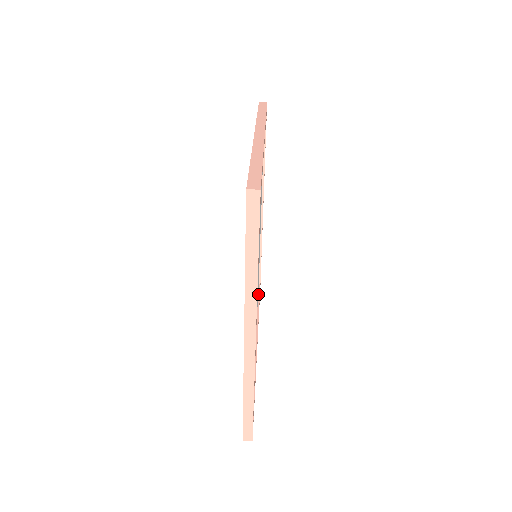
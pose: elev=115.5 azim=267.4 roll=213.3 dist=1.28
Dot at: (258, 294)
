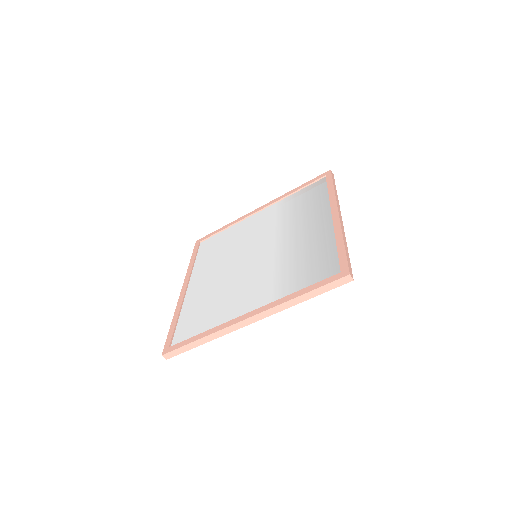
Dot at: occluded
